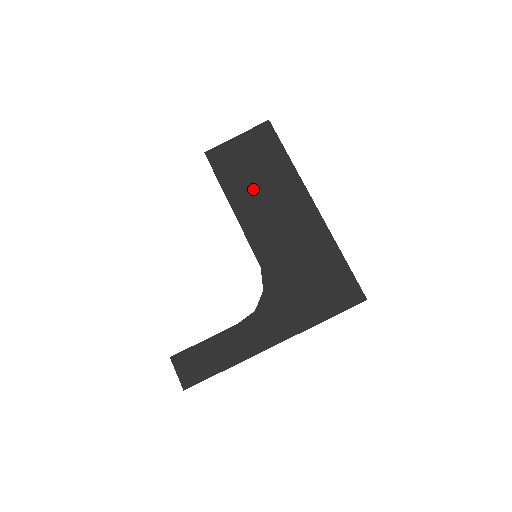
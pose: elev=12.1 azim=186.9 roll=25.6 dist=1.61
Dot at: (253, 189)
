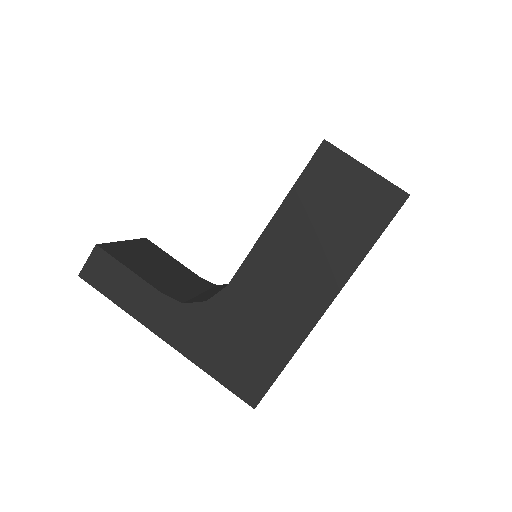
Dot at: (309, 227)
